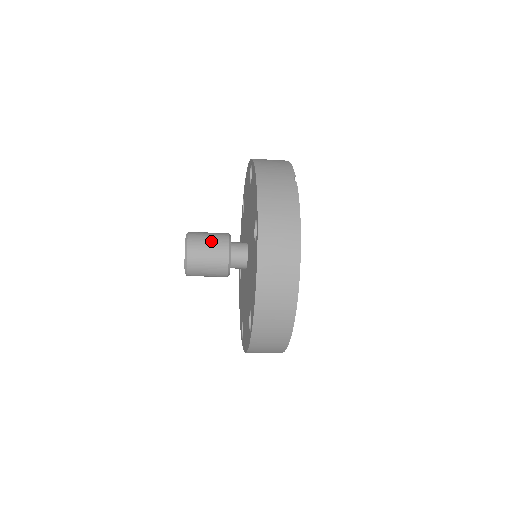
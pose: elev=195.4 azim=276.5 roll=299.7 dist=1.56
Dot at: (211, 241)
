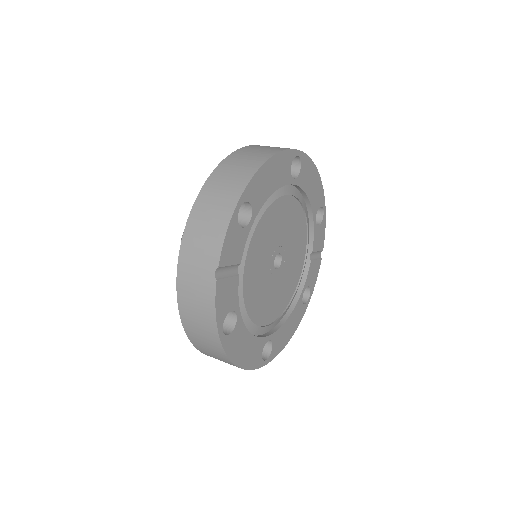
Dot at: occluded
